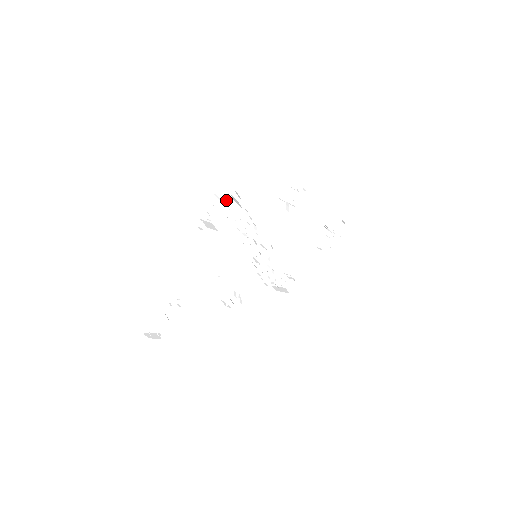
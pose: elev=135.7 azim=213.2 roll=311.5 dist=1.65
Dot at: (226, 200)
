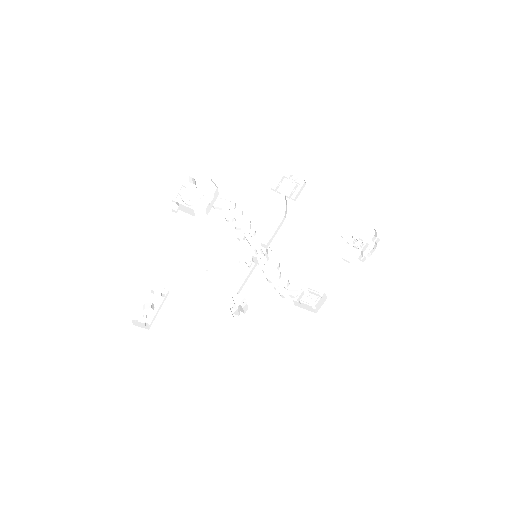
Dot at: (207, 185)
